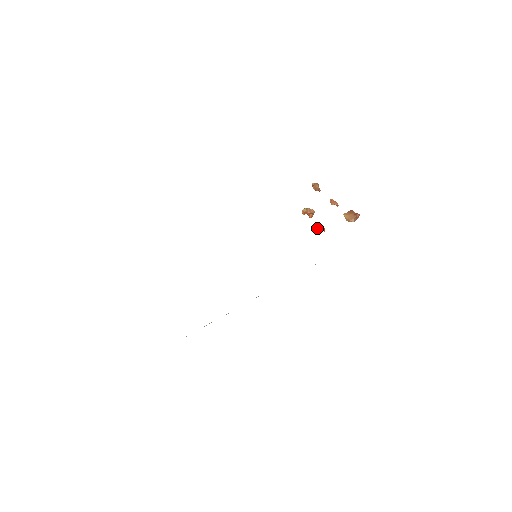
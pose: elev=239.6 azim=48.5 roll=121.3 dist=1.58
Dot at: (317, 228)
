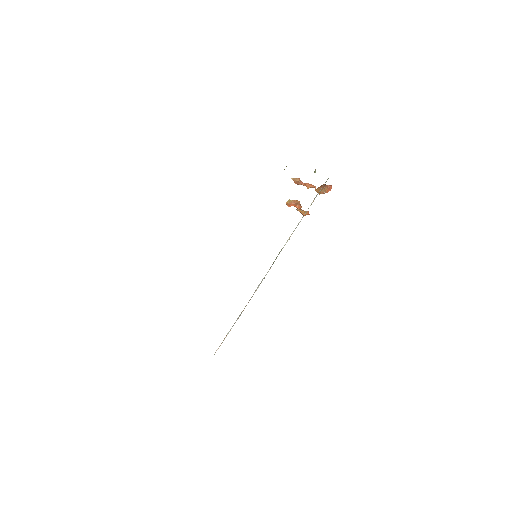
Dot at: (301, 213)
